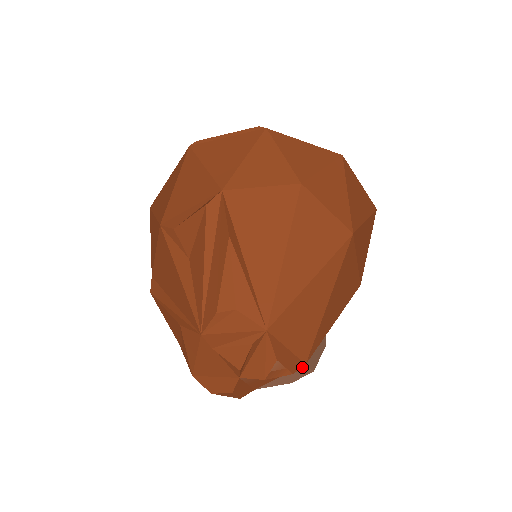
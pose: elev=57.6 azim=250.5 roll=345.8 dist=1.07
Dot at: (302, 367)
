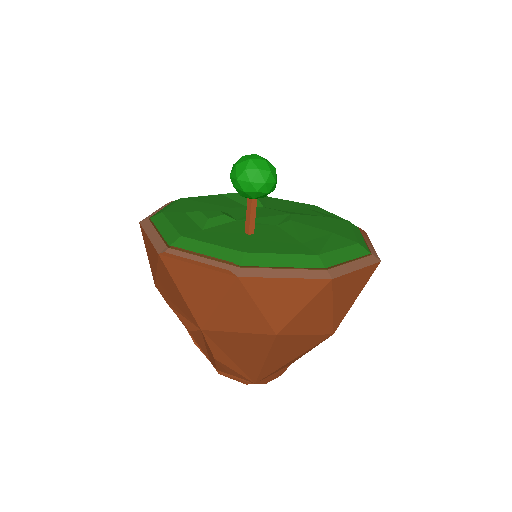
Dot at: occluded
